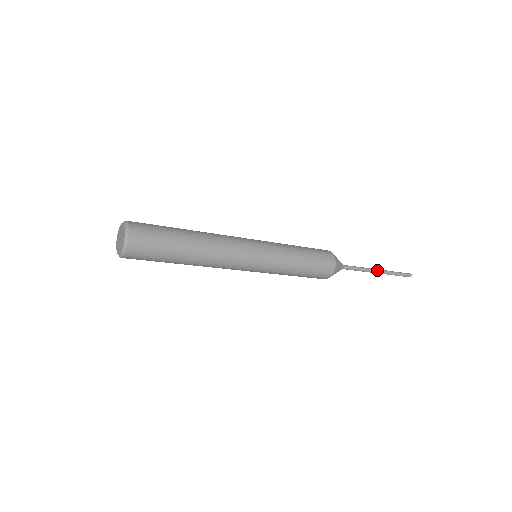
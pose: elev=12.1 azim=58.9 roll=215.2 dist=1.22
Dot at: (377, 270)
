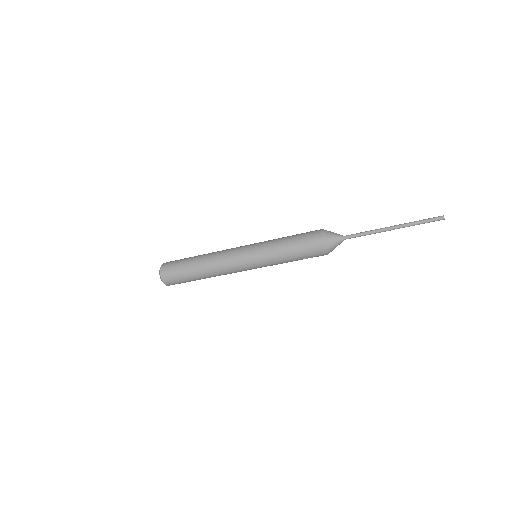
Dot at: (389, 227)
